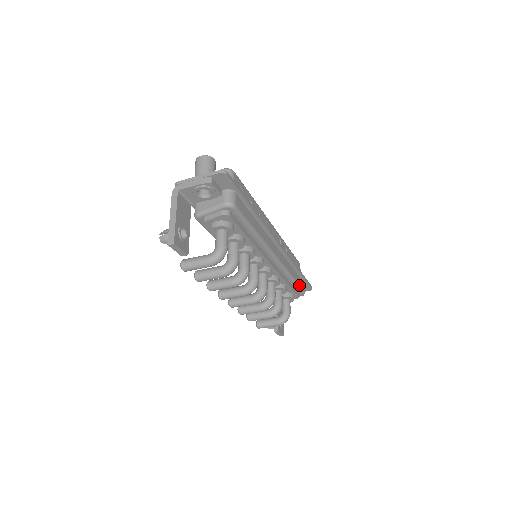
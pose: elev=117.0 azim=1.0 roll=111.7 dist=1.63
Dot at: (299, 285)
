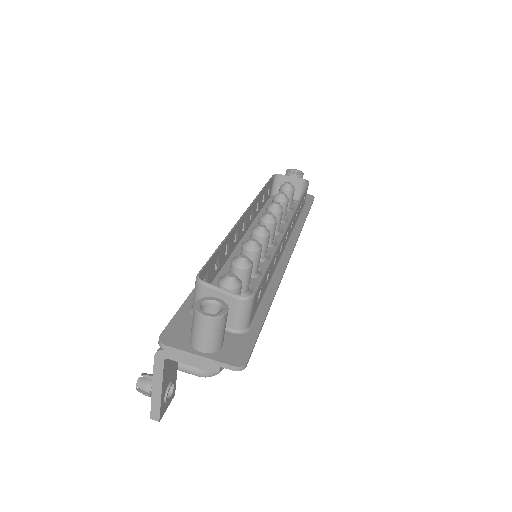
Dot at: occluded
